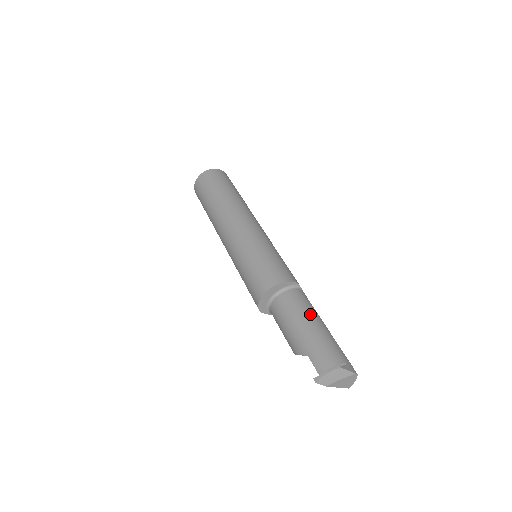
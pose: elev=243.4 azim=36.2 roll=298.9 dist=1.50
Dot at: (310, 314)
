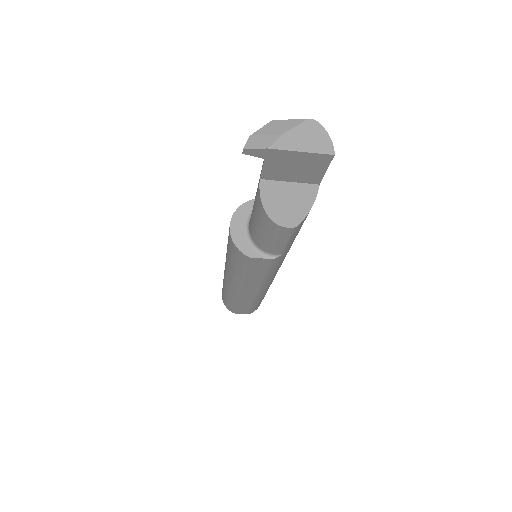
Dot at: occluded
